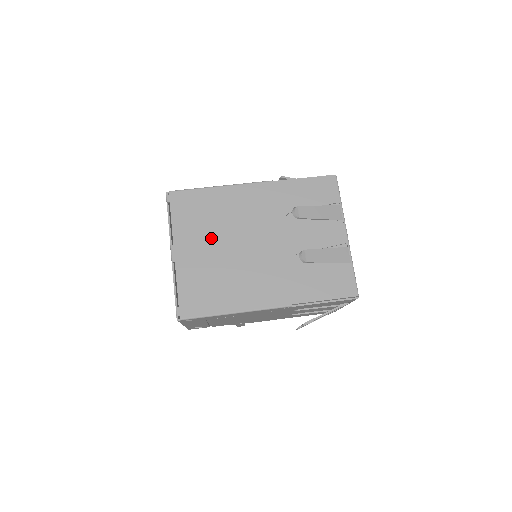
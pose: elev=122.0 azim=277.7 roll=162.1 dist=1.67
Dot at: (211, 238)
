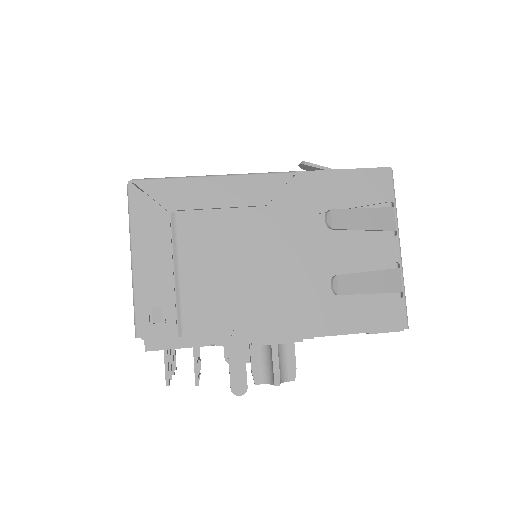
Dot at: occluded
